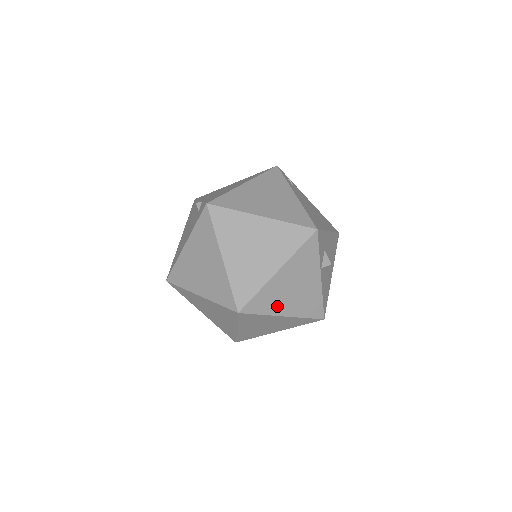
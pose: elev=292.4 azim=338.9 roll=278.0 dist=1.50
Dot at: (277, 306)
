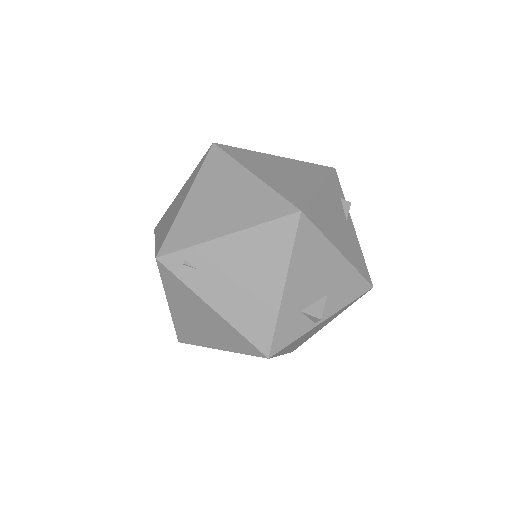
Dot at: (314, 333)
